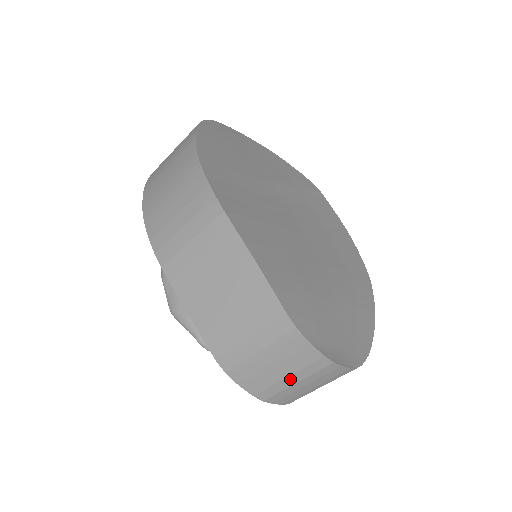
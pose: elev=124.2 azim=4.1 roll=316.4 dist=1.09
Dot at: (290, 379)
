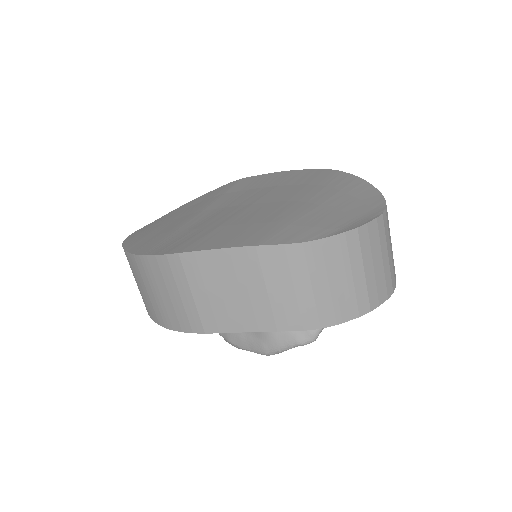
Dot at: (356, 275)
